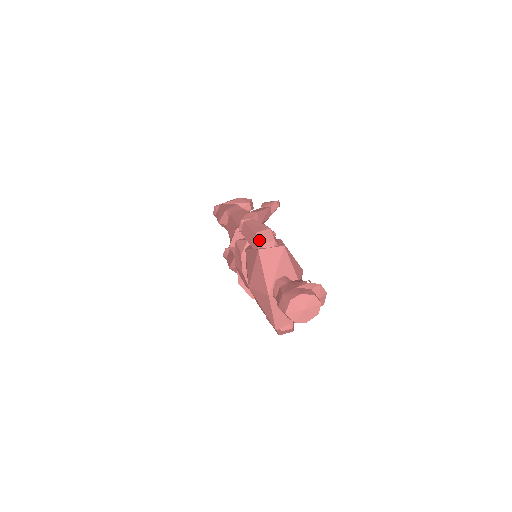
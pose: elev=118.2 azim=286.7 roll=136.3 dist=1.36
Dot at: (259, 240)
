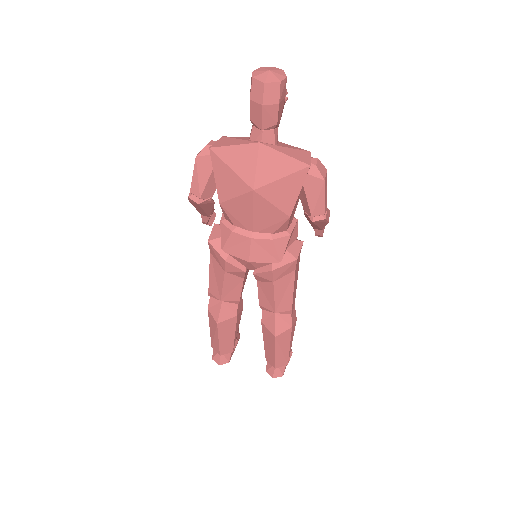
Dot at: (203, 152)
